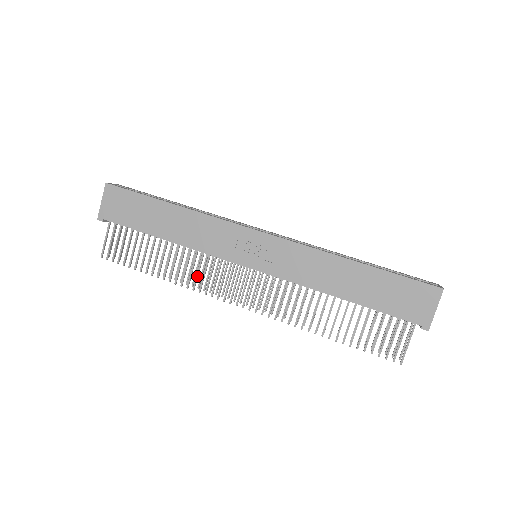
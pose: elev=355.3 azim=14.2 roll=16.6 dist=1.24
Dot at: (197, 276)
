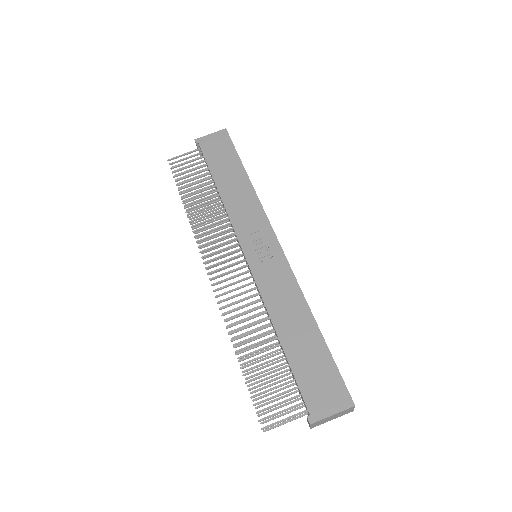
Dot at: (206, 226)
